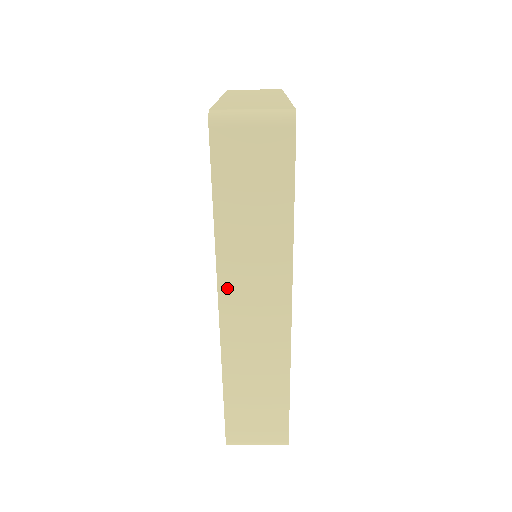
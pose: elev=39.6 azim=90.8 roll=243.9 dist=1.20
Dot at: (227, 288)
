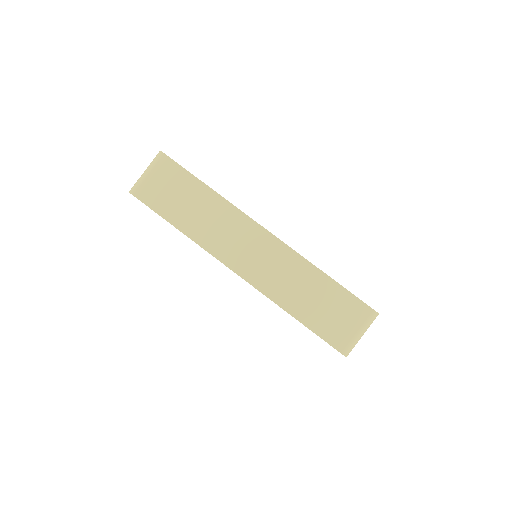
Dot at: (224, 256)
